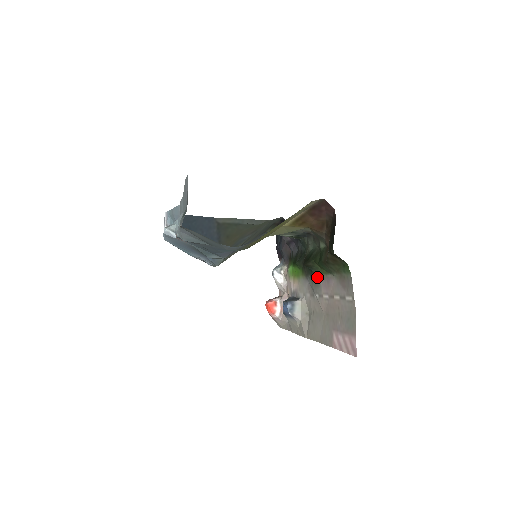
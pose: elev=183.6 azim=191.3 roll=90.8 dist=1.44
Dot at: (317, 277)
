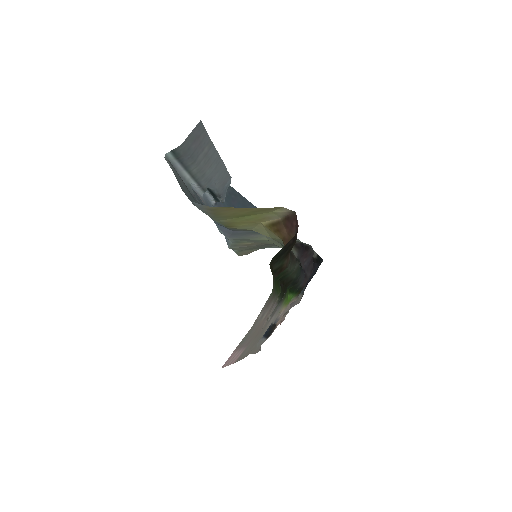
Dot at: (278, 300)
